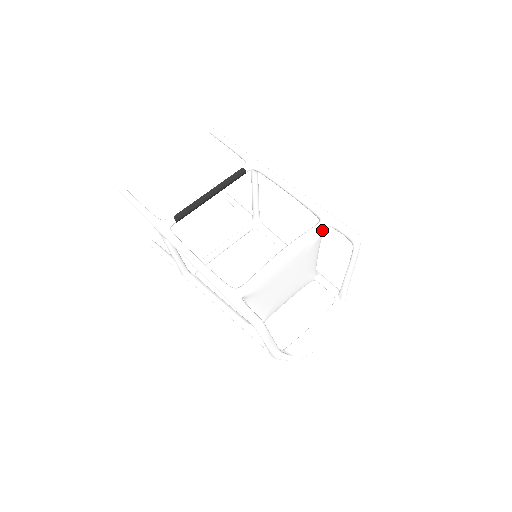
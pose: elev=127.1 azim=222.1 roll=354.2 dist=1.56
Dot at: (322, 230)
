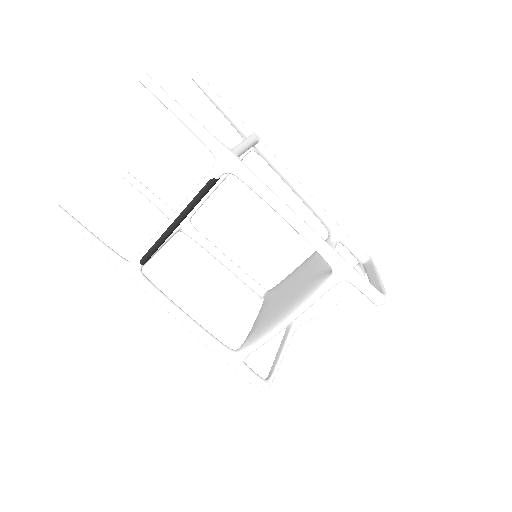
Dot at: (334, 285)
